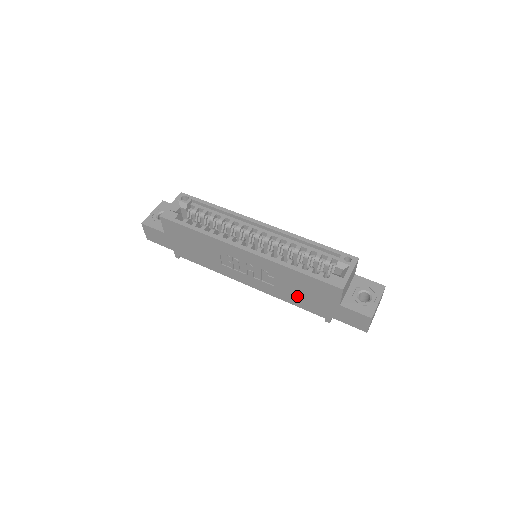
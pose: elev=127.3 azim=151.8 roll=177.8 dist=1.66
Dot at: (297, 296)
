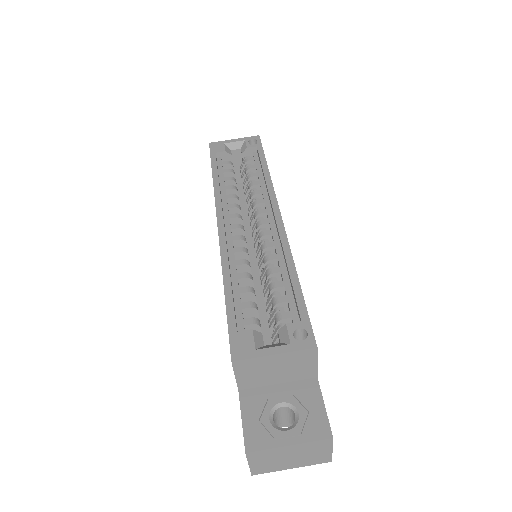
Dot at: occluded
